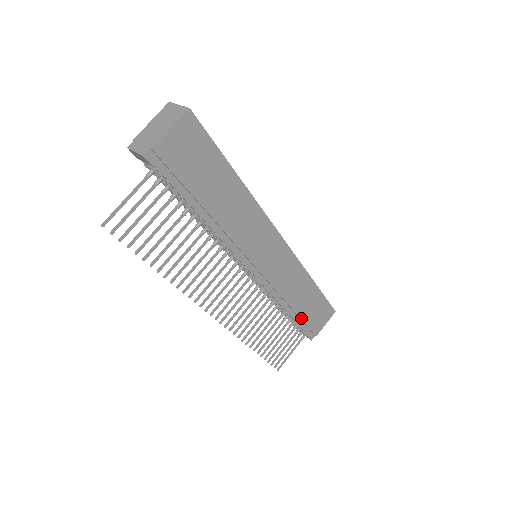
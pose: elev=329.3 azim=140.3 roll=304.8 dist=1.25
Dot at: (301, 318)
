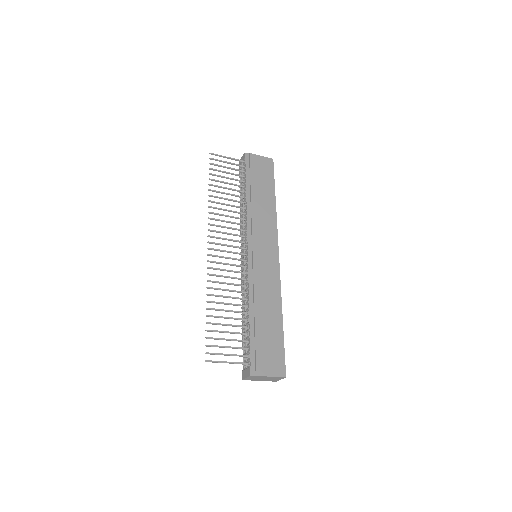
Dot at: (256, 333)
